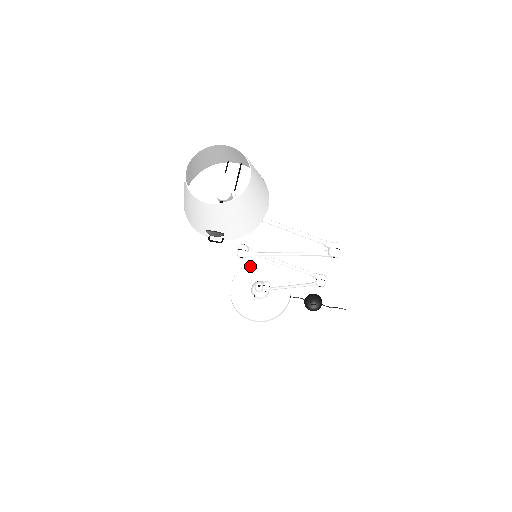
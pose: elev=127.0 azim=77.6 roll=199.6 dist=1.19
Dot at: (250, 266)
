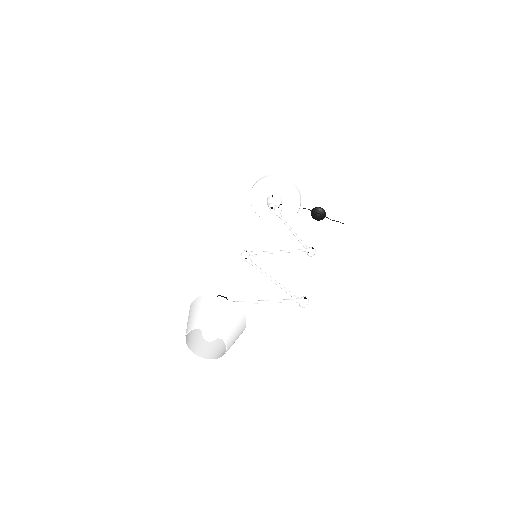
Dot at: (267, 180)
